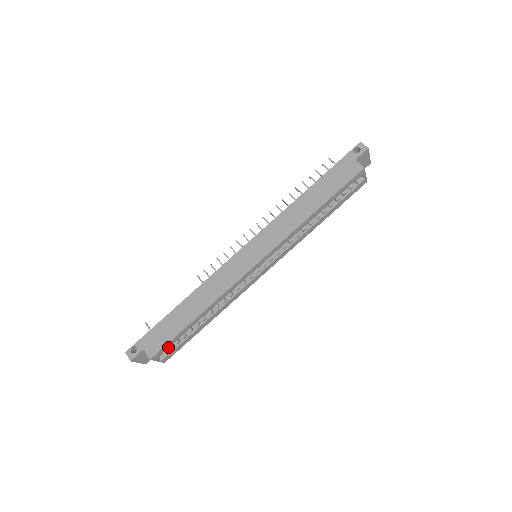
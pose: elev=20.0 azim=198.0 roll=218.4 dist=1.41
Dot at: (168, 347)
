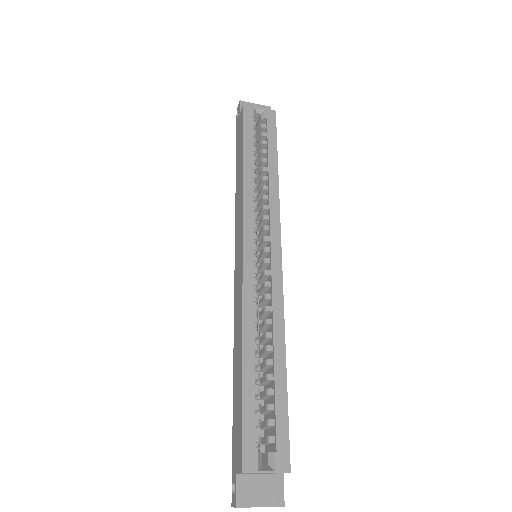
Dot at: (254, 435)
